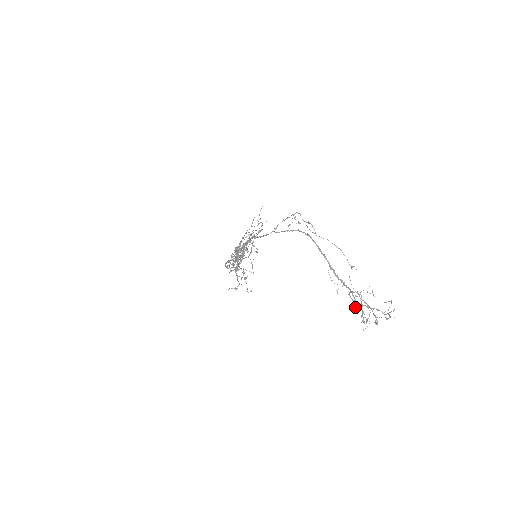
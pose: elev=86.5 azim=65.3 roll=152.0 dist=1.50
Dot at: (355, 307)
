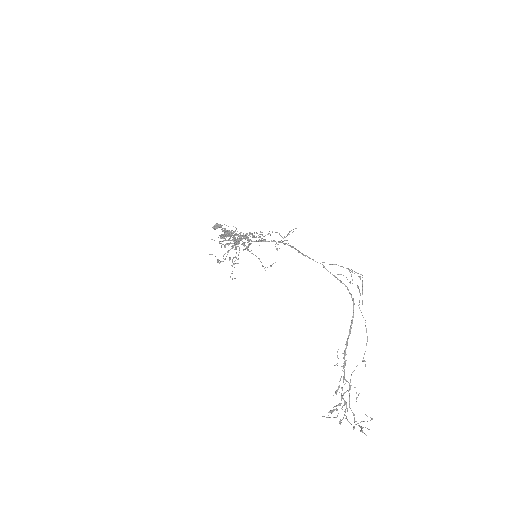
Dot at: (336, 393)
